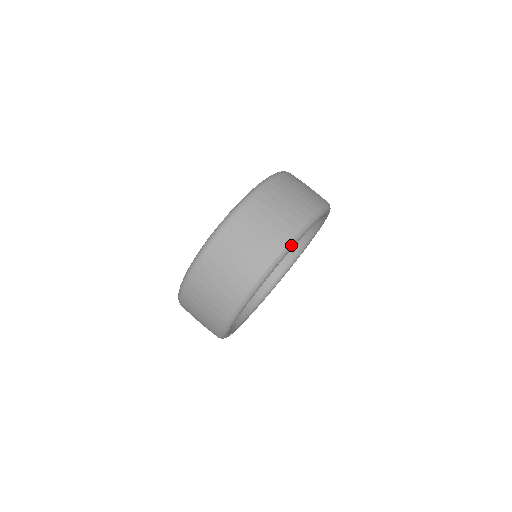
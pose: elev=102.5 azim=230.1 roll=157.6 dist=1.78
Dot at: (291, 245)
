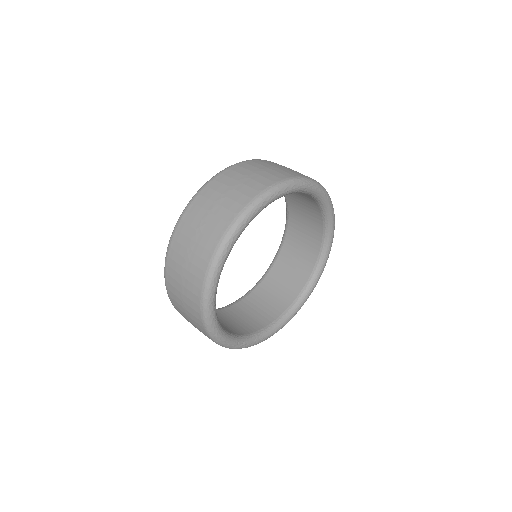
Dot at: (233, 232)
